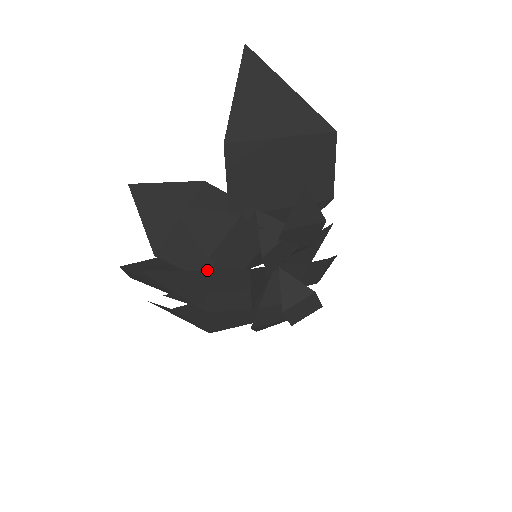
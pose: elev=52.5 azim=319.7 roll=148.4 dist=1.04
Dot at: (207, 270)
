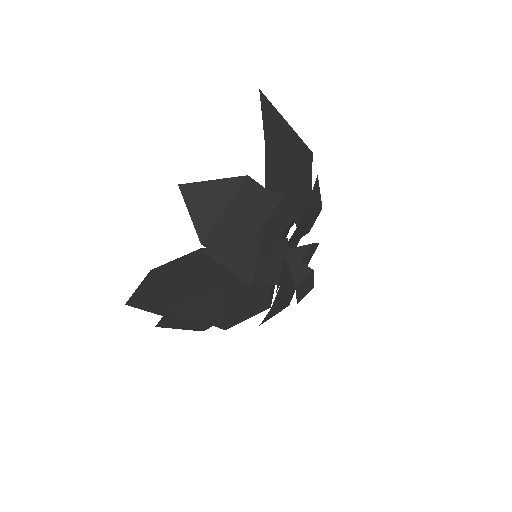
Dot at: occluded
